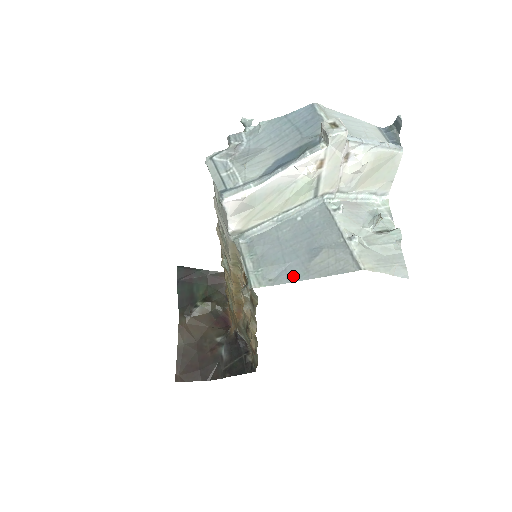
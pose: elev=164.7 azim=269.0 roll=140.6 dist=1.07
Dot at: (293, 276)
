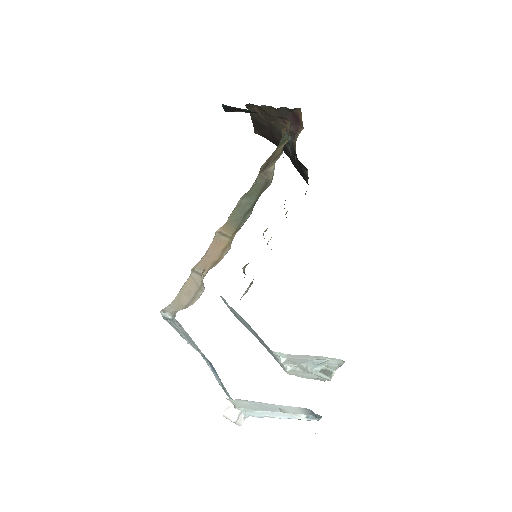
Dot at: occluded
